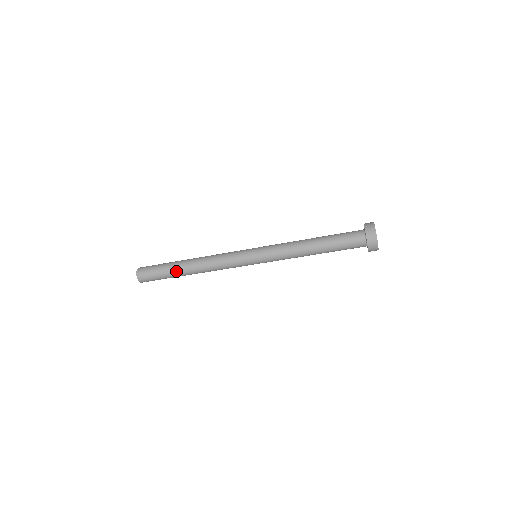
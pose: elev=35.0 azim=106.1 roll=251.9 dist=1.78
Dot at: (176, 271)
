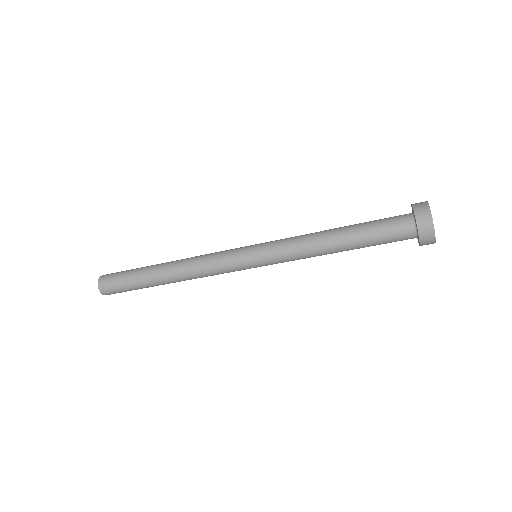
Dot at: (150, 283)
